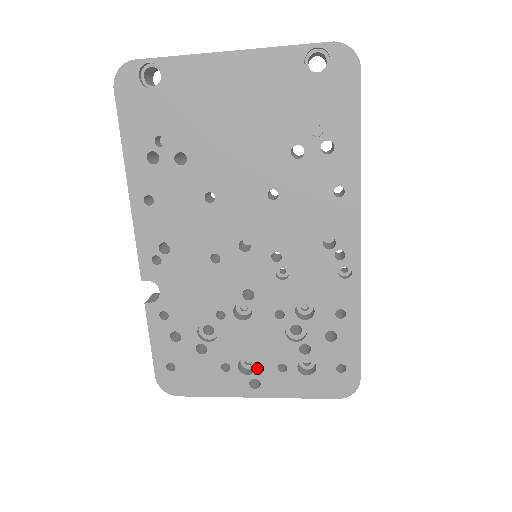
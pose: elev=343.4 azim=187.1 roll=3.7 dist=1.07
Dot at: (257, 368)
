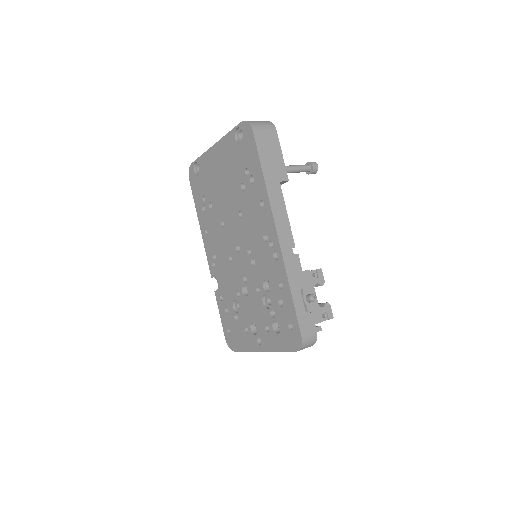
Dot at: (258, 329)
